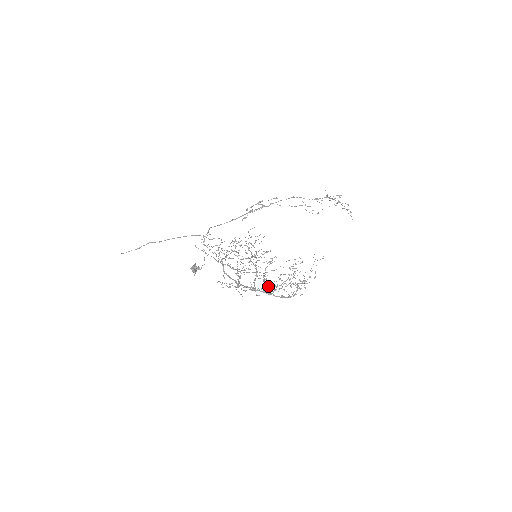
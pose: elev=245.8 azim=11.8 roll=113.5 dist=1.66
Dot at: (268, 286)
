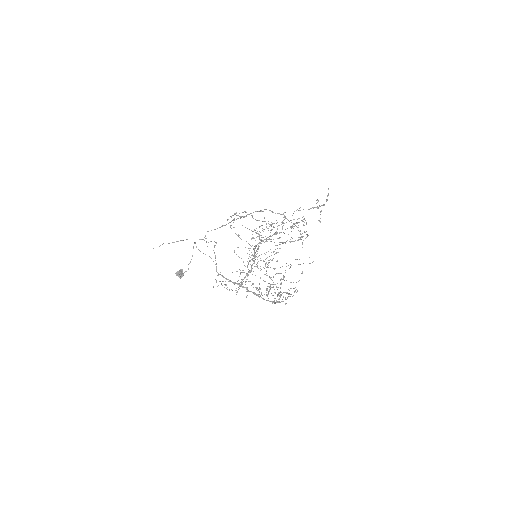
Dot at: (259, 288)
